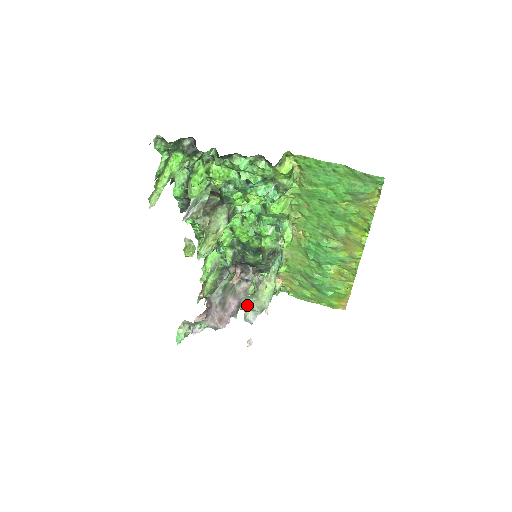
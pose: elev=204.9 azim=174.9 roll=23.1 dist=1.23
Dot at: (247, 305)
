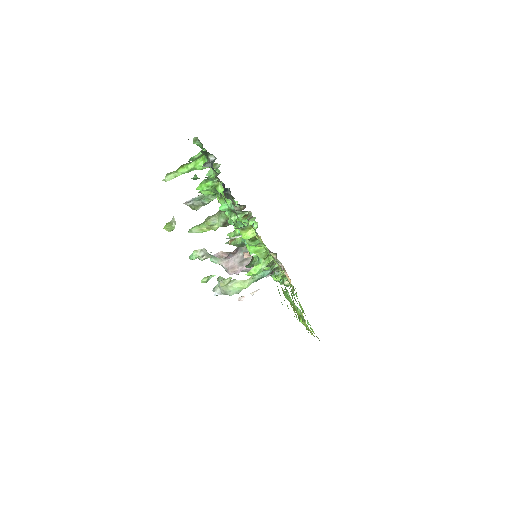
Dot at: occluded
